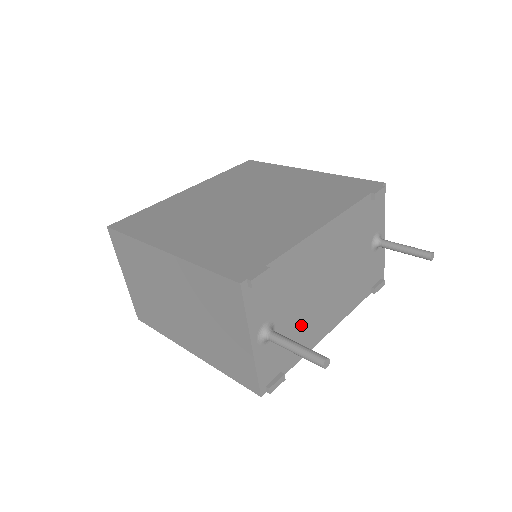
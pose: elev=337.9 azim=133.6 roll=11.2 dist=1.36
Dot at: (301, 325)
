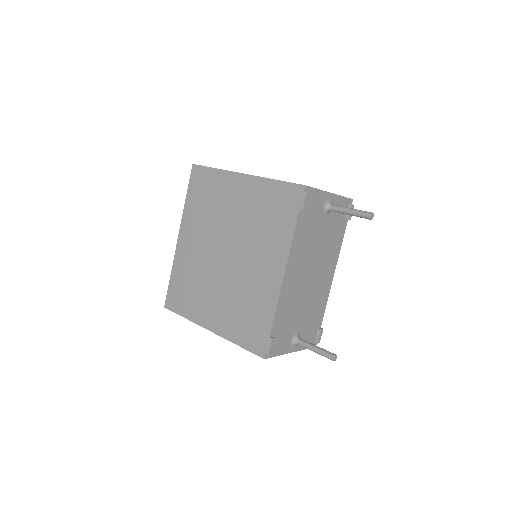
Dot at: (312, 306)
